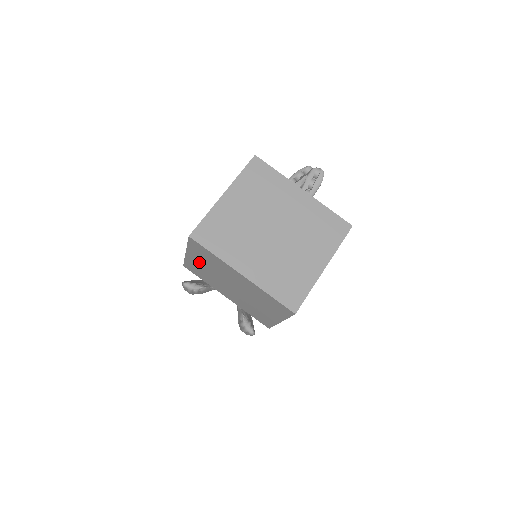
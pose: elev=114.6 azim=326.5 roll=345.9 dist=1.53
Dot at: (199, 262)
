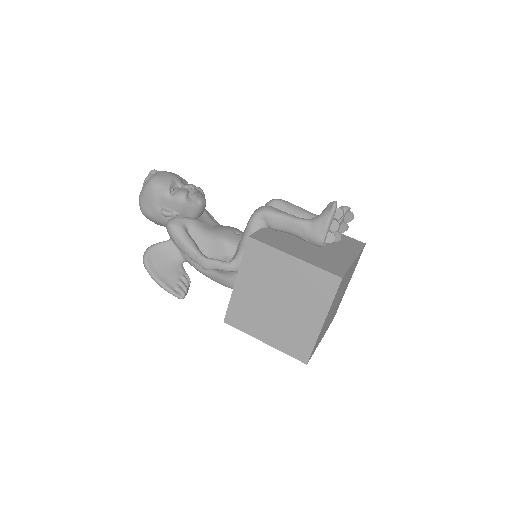
Dot at: occluded
